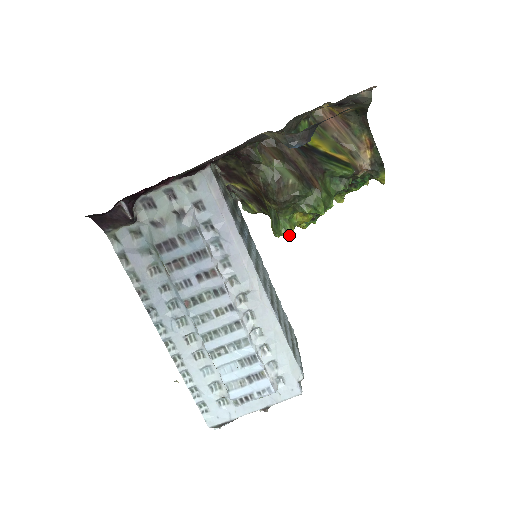
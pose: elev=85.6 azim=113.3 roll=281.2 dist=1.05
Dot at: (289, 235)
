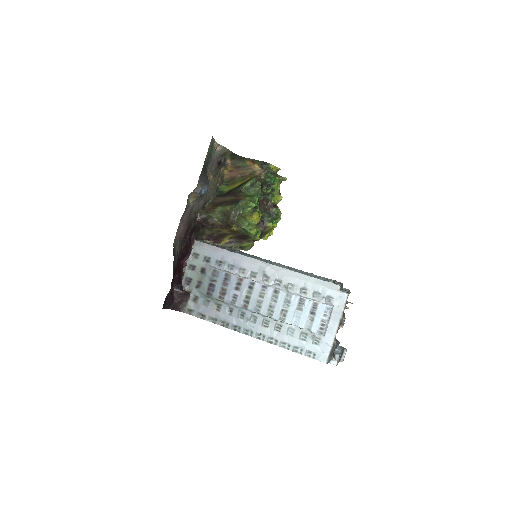
Dot at: (255, 230)
